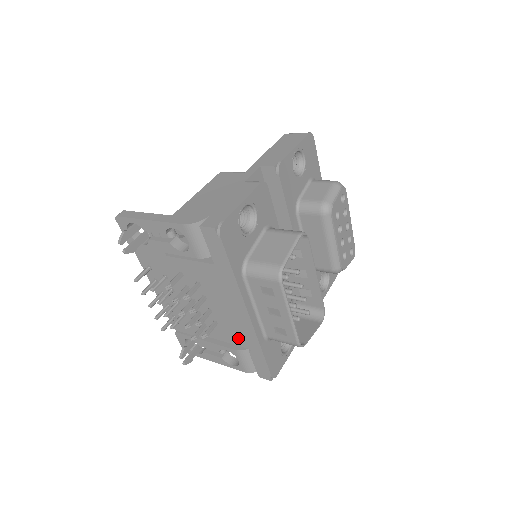
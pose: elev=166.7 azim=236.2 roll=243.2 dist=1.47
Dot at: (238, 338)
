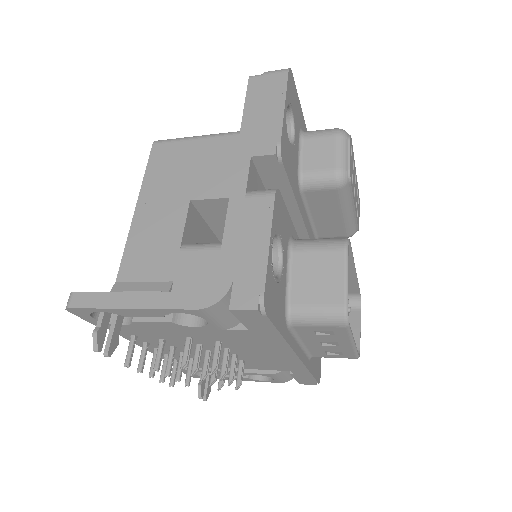
Dot at: (275, 367)
